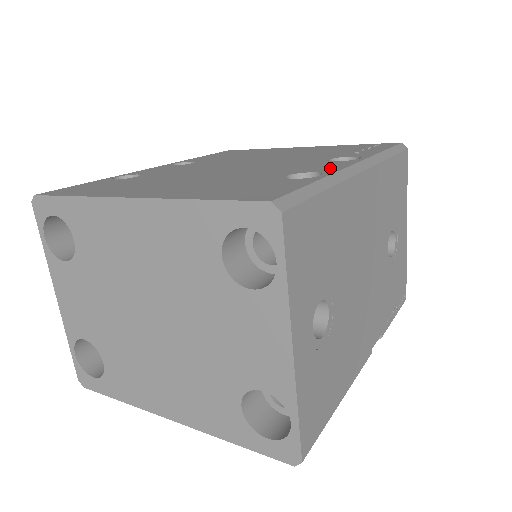
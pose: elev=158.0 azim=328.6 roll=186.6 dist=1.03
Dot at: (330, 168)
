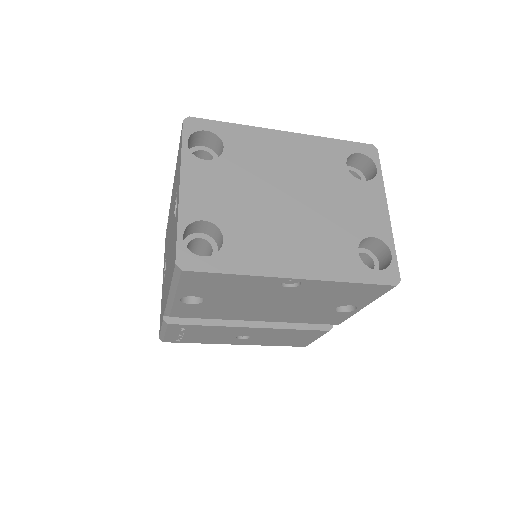
Dot at: occluded
